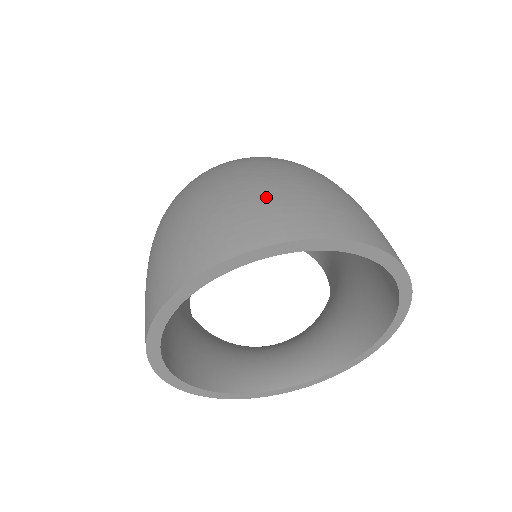
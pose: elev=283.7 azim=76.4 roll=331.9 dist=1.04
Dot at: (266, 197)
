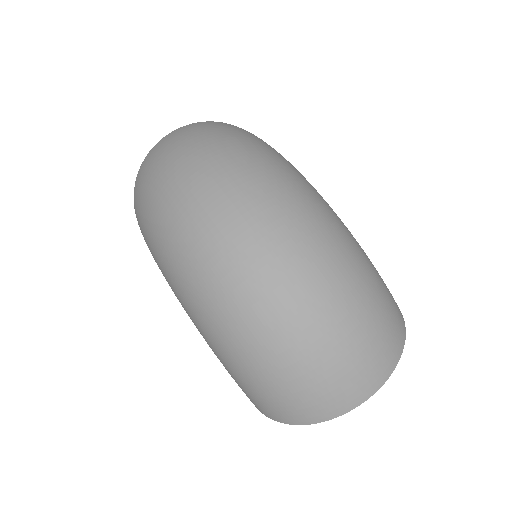
Dot at: (349, 365)
